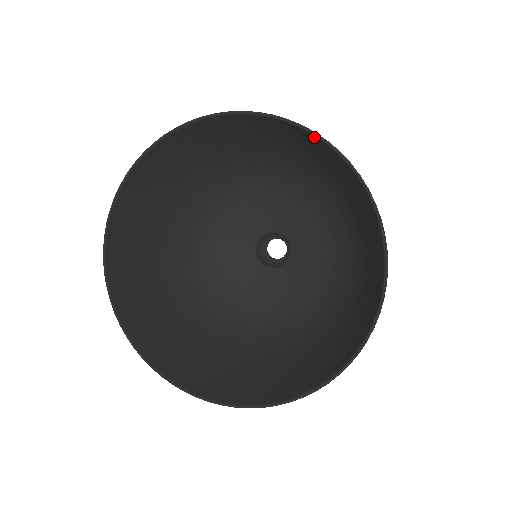
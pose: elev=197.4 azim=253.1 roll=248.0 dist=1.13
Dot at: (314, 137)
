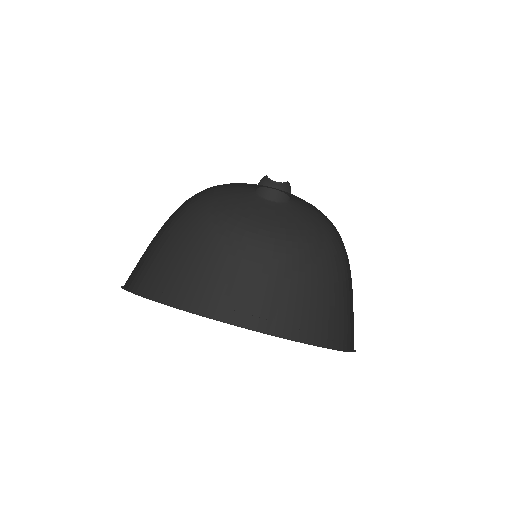
Dot at: occluded
